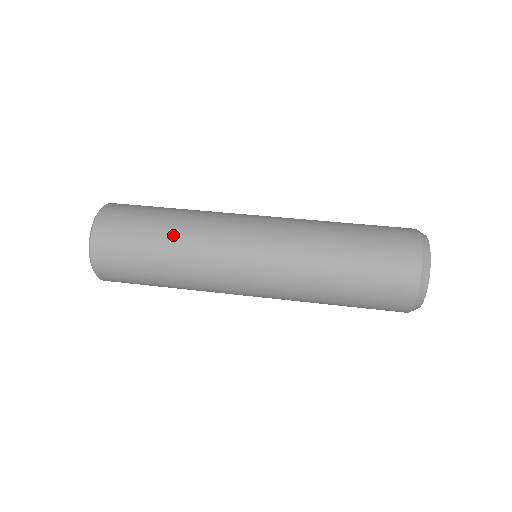
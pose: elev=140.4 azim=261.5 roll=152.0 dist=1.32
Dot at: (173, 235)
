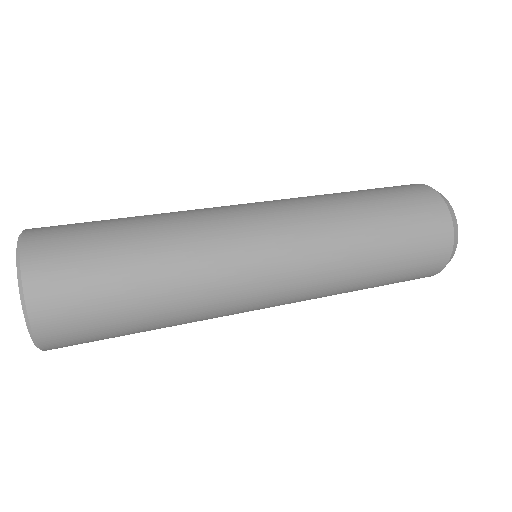
Dot at: (152, 220)
